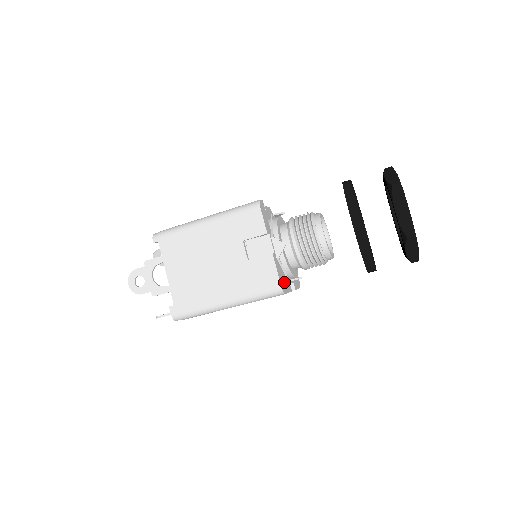
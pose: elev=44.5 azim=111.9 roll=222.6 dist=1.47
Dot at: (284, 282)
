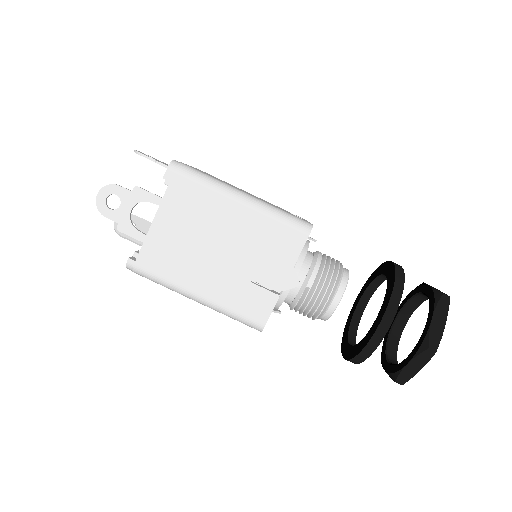
Dot at: occluded
